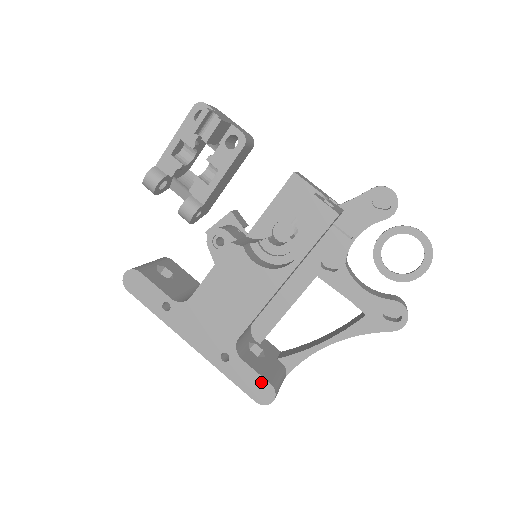
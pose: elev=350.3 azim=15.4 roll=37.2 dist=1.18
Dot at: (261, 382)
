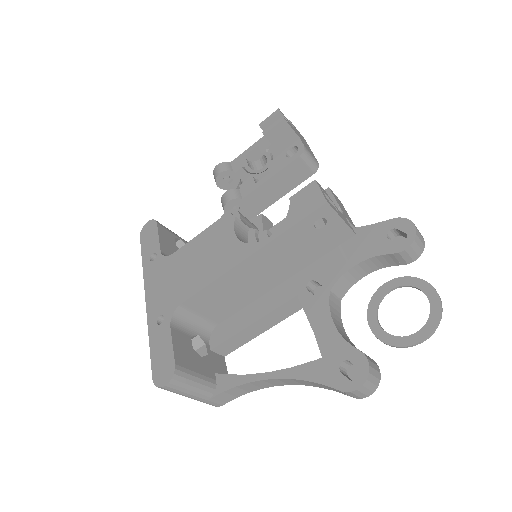
Dot at: (169, 358)
